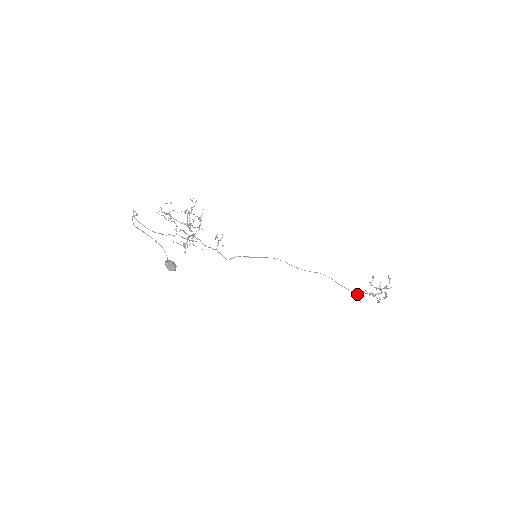
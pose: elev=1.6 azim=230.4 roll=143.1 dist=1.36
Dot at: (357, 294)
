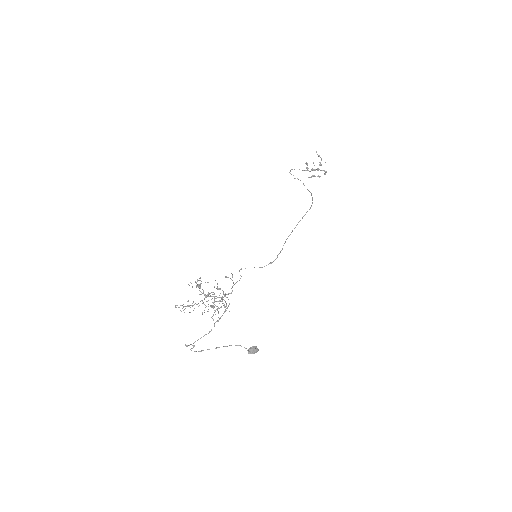
Dot at: (290, 173)
